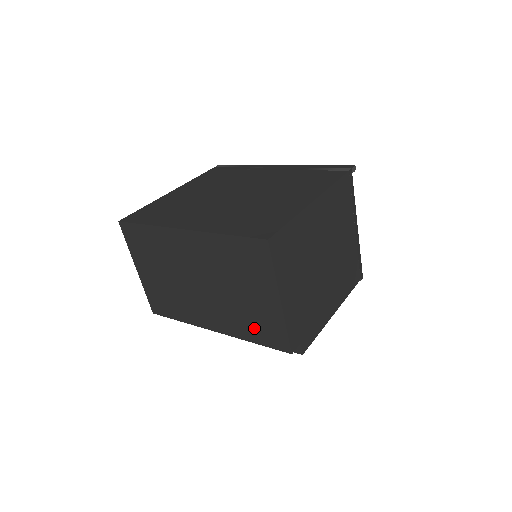
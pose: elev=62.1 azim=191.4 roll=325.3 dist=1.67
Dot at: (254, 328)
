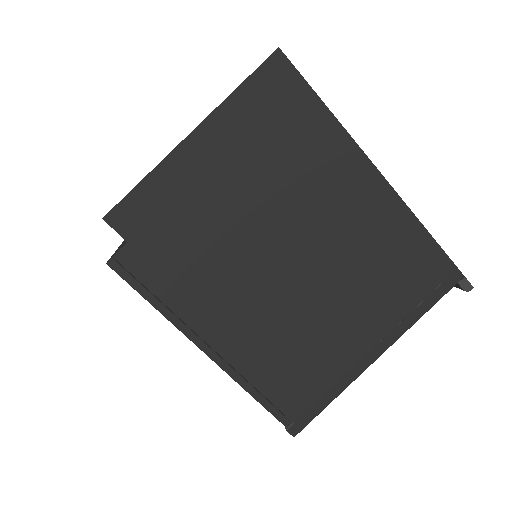
Dot at: occluded
